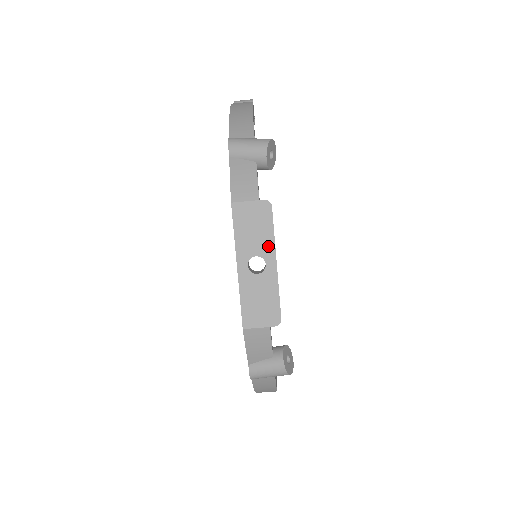
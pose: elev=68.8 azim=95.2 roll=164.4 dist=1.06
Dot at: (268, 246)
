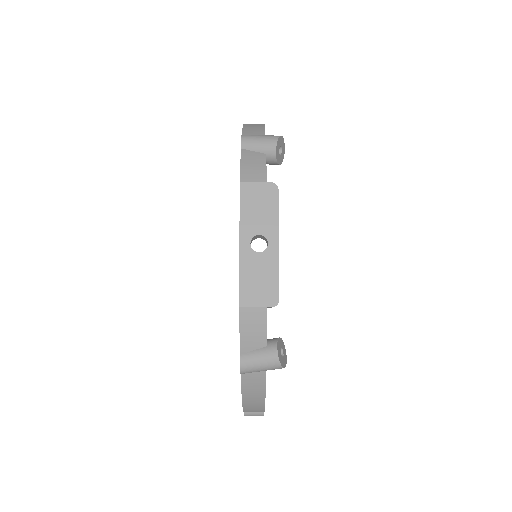
Dot at: (272, 226)
